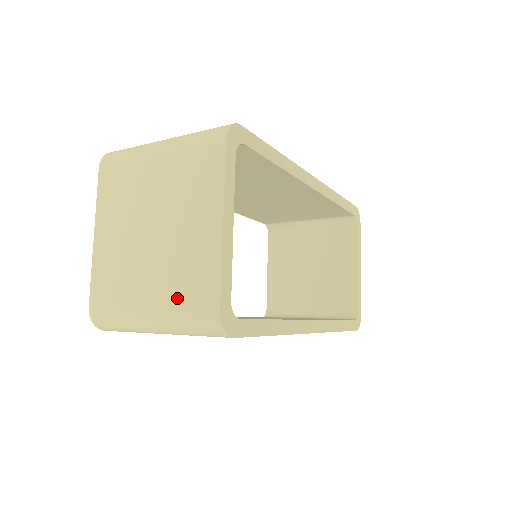
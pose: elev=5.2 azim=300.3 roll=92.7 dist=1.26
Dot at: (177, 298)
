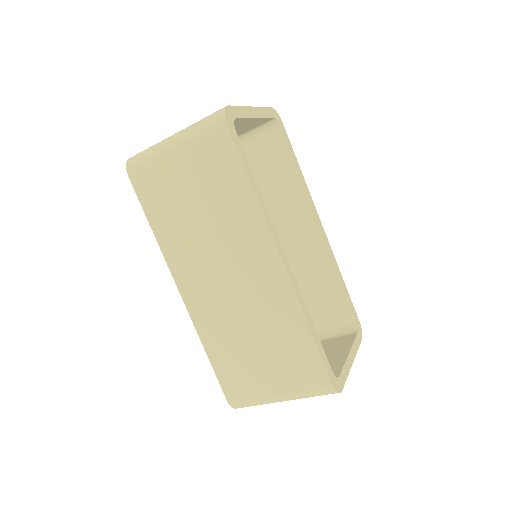
Dot at: occluded
